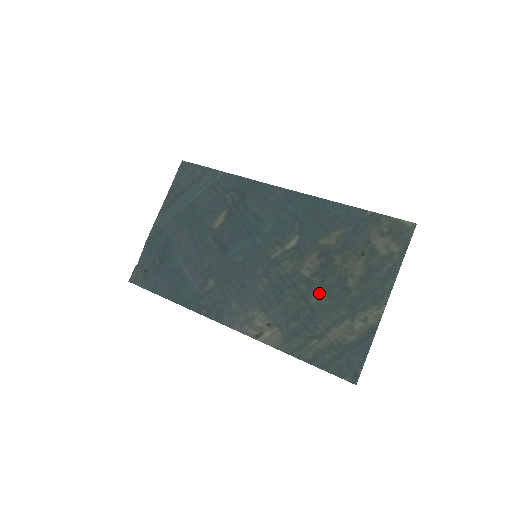
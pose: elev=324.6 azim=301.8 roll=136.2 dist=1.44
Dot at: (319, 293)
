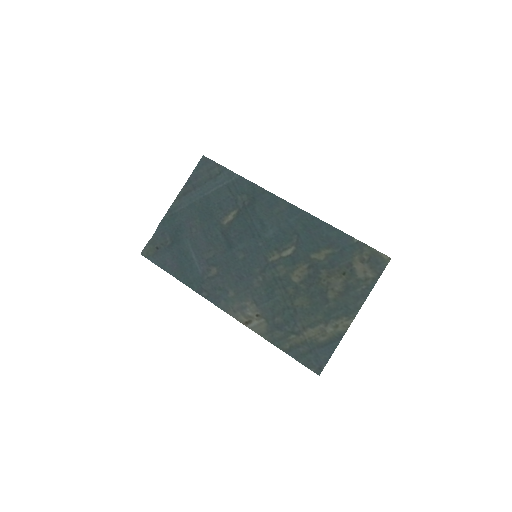
Dot at: (303, 298)
